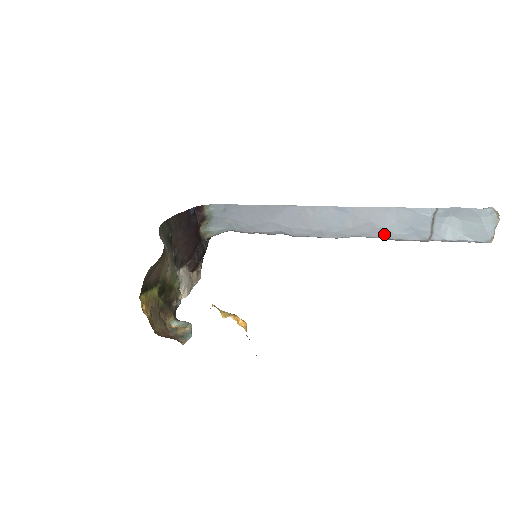
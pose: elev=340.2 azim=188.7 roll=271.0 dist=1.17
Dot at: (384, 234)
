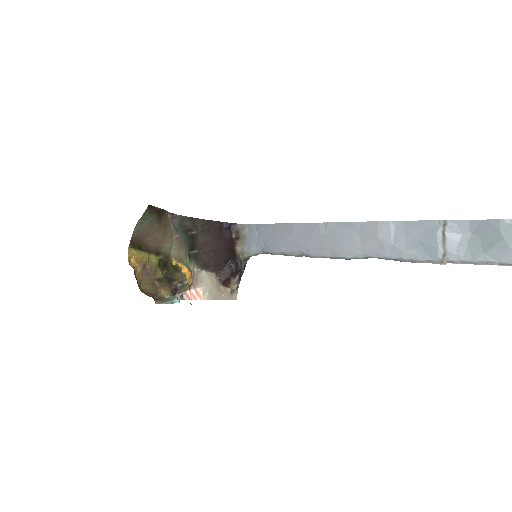
Dot at: (394, 253)
